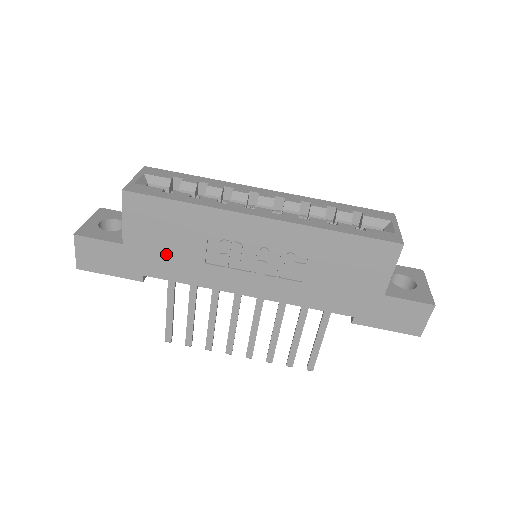
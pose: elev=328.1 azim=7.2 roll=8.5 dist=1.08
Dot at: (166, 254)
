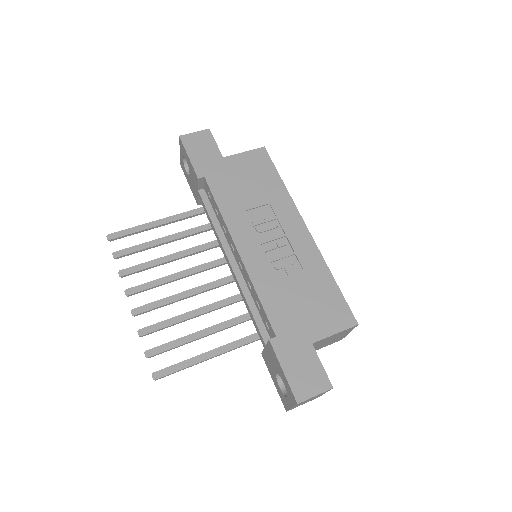
Dot at: (235, 185)
